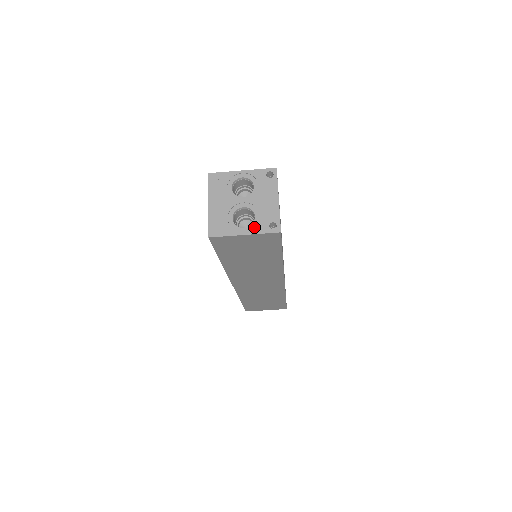
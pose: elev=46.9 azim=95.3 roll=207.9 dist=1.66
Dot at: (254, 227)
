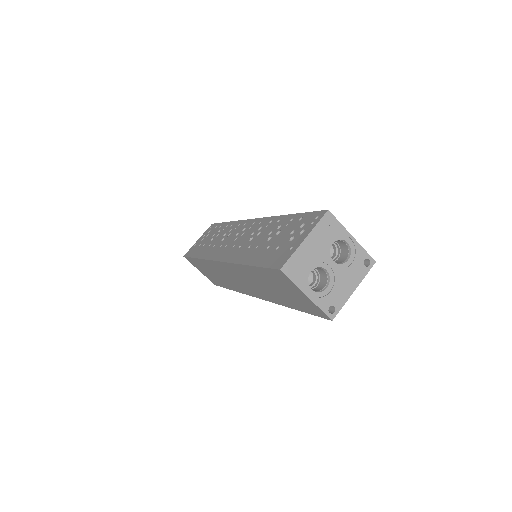
Dot at: (319, 296)
